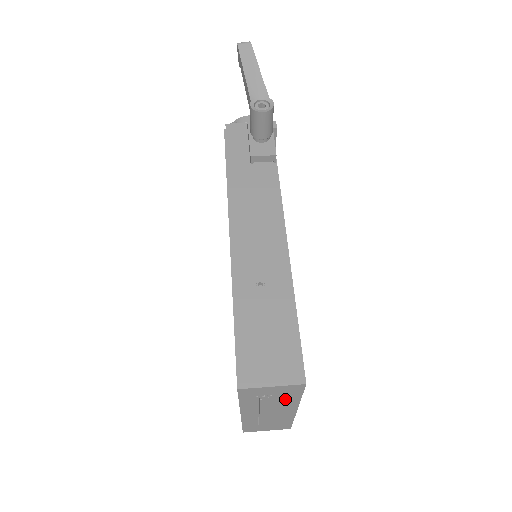
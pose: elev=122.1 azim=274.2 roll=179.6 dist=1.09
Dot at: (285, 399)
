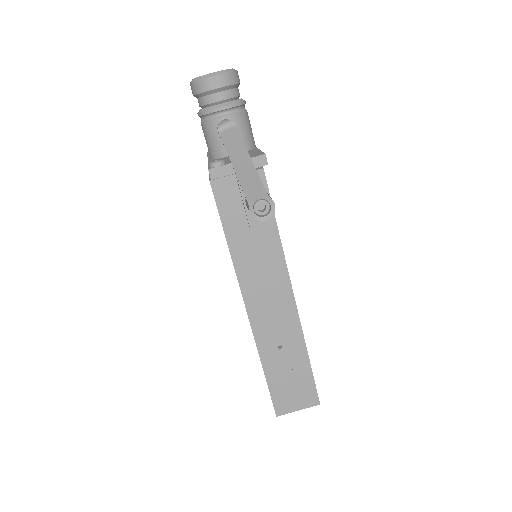
Dot at: occluded
